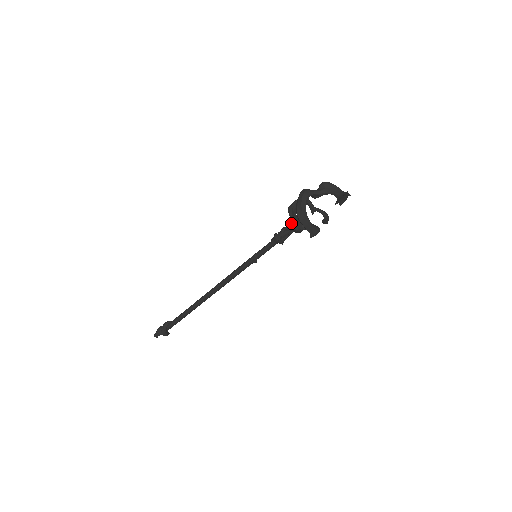
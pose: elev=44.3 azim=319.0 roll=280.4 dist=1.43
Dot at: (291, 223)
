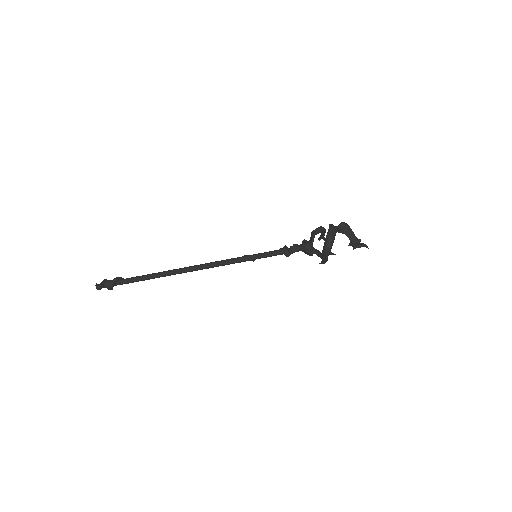
Dot at: (308, 246)
